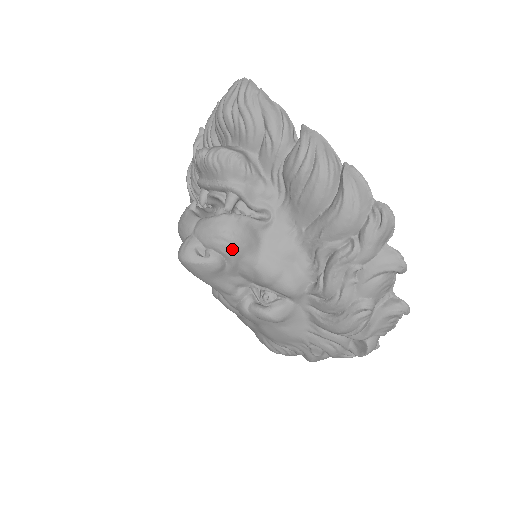
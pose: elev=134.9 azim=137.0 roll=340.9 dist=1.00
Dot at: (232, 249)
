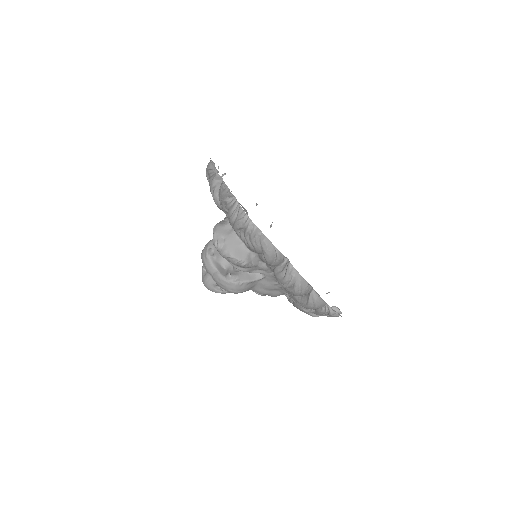
Dot at: (237, 293)
